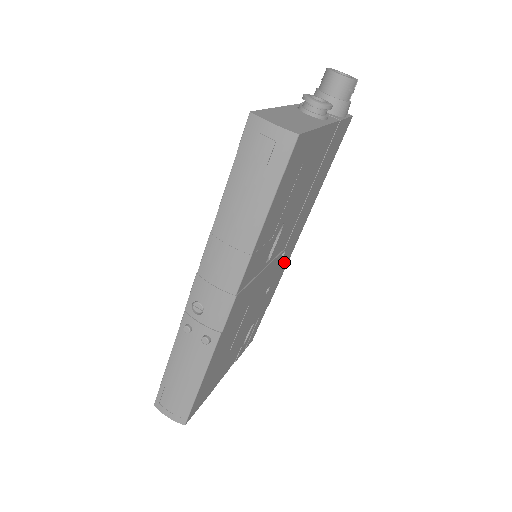
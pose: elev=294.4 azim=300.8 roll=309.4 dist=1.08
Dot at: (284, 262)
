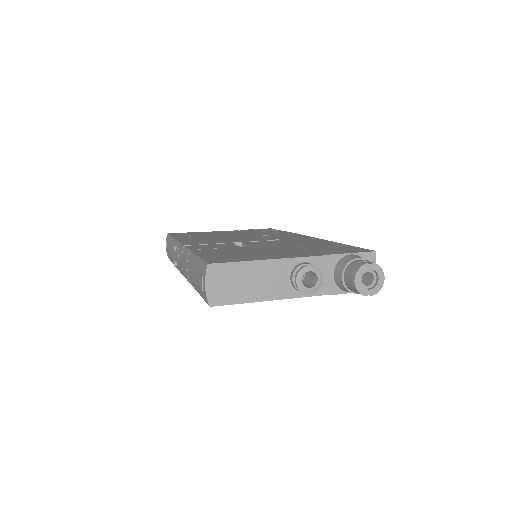
Dot at: occluded
